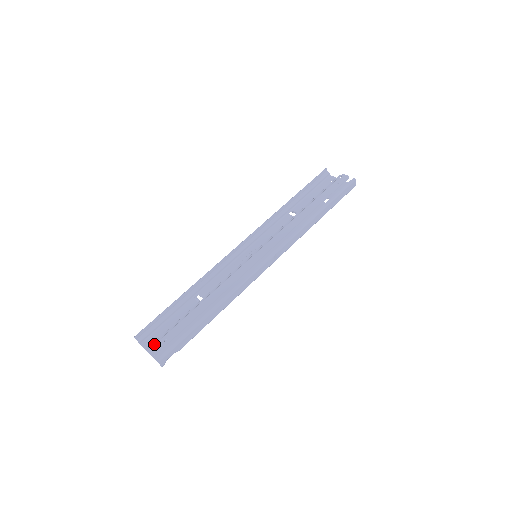
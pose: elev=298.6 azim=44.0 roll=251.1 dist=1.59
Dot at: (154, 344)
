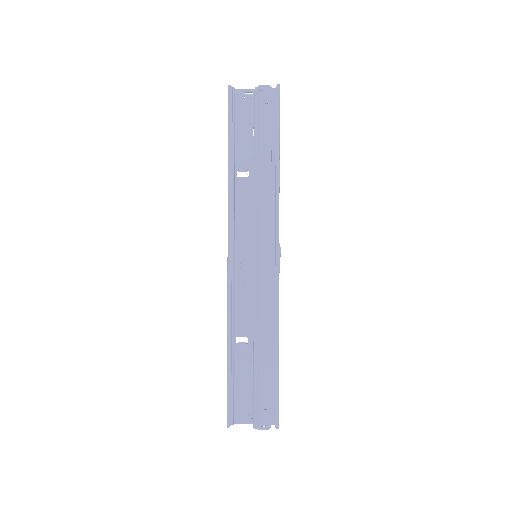
Dot at: (258, 419)
